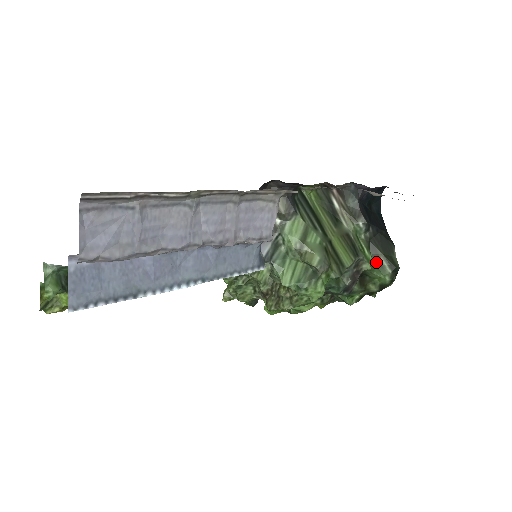
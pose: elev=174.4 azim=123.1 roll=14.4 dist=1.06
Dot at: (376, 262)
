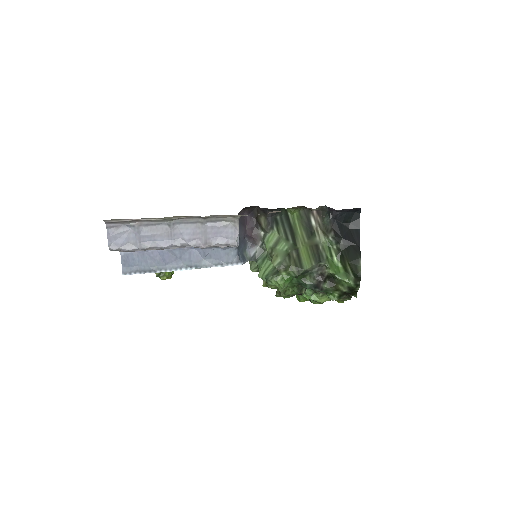
Dot at: (344, 268)
